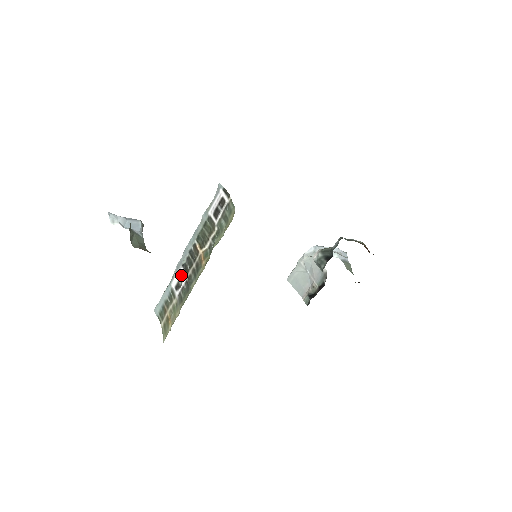
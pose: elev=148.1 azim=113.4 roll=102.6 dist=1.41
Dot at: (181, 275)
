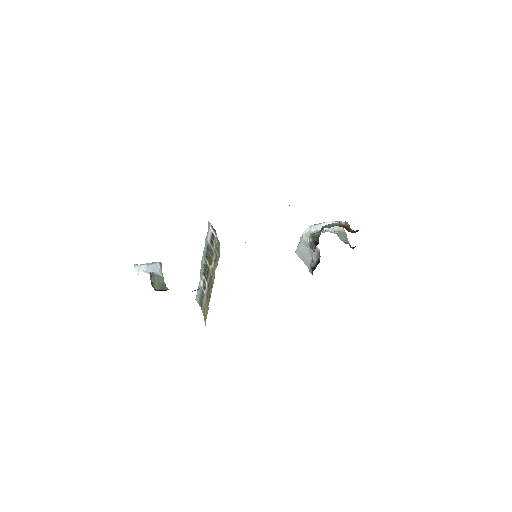
Dot at: (203, 281)
